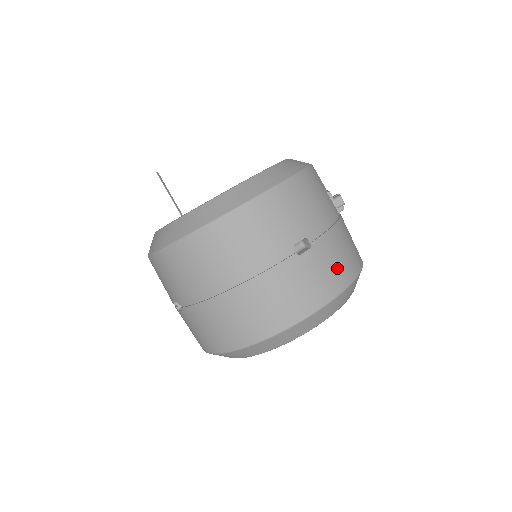
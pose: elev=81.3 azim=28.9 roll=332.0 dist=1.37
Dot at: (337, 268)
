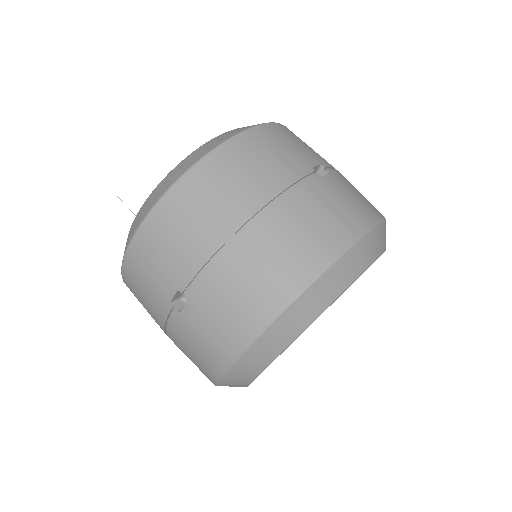
Dot at: (364, 200)
